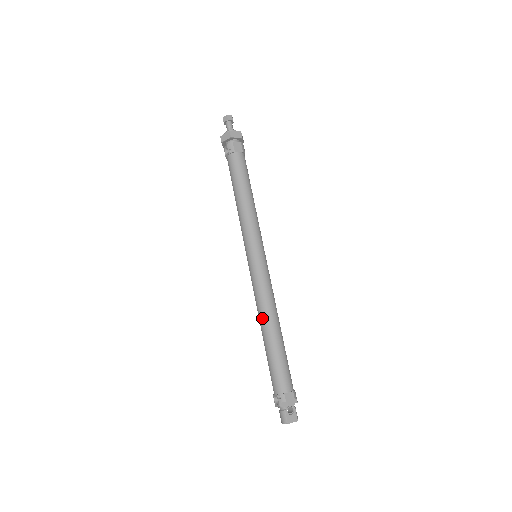
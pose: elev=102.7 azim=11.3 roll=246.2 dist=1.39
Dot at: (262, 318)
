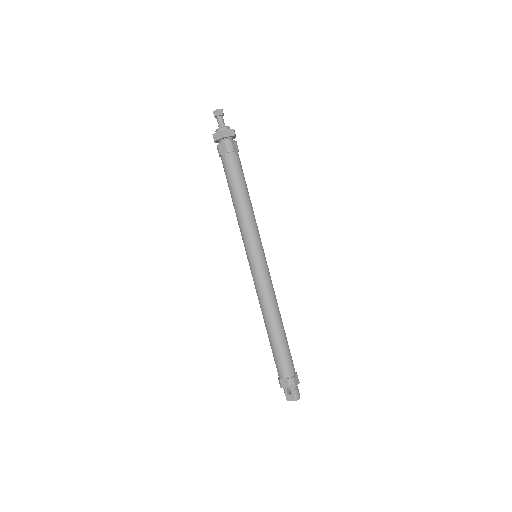
Dot at: (262, 314)
